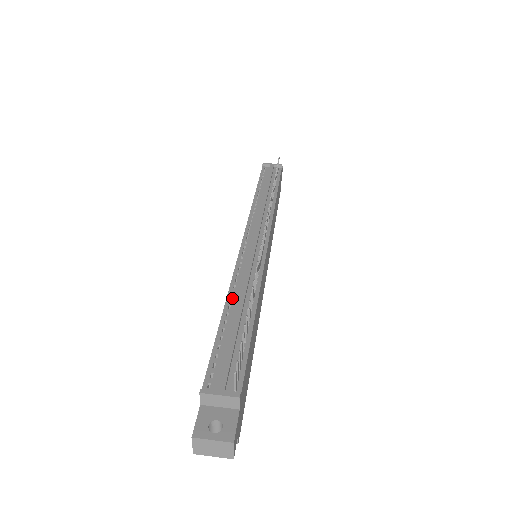
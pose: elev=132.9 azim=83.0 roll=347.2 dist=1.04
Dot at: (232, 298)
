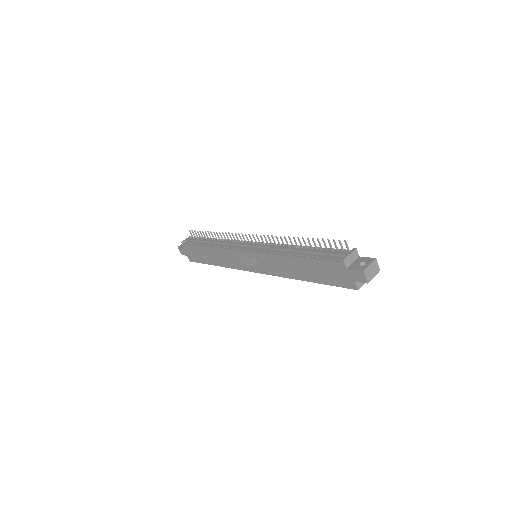
Dot at: (288, 254)
